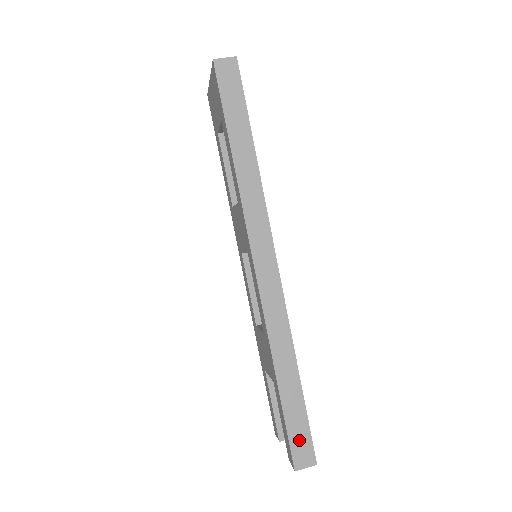
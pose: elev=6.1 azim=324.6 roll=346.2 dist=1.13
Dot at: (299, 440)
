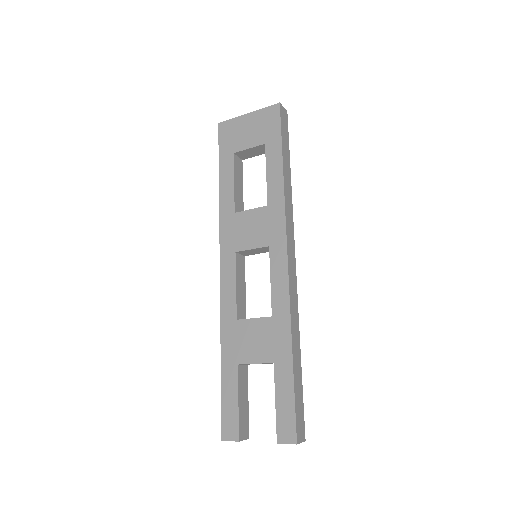
Dot at: (299, 414)
